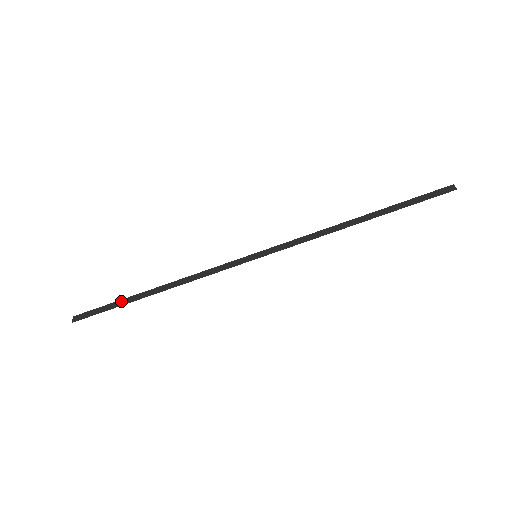
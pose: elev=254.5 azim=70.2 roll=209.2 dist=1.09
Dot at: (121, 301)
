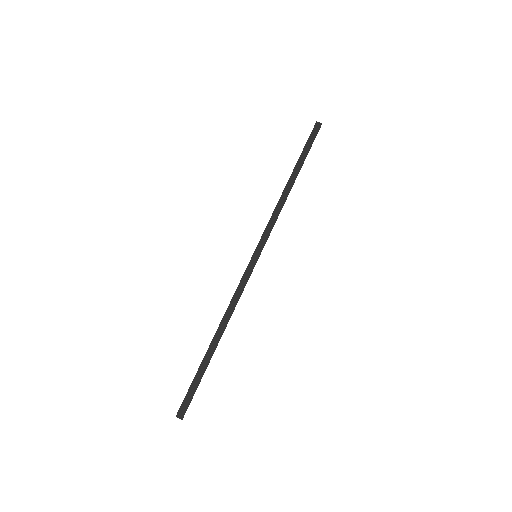
Dot at: (200, 370)
